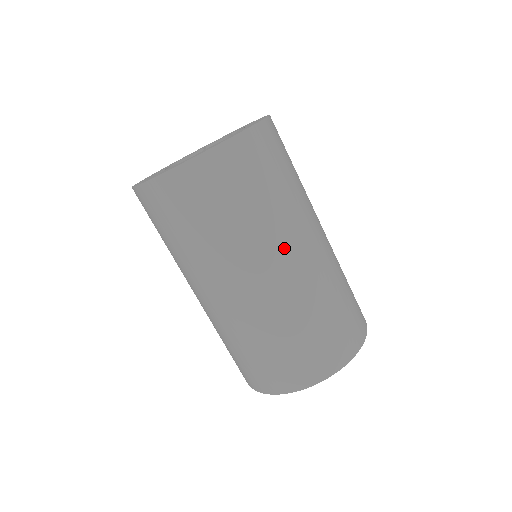
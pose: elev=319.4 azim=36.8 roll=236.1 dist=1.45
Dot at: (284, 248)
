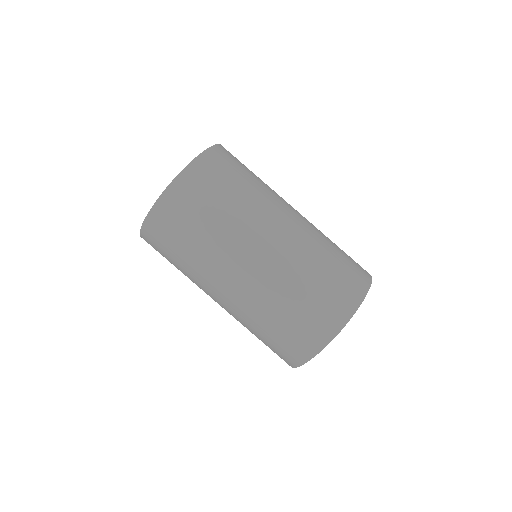
Dot at: (267, 222)
